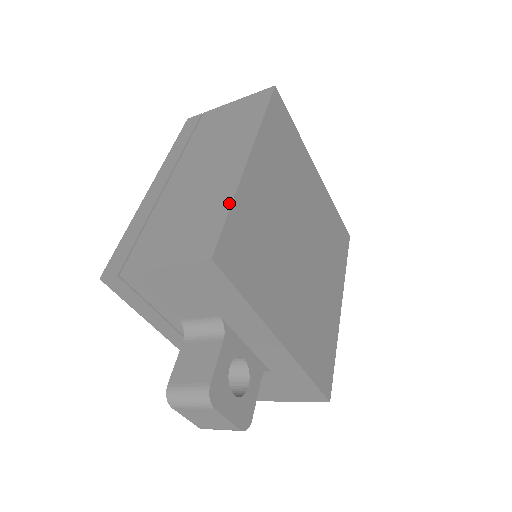
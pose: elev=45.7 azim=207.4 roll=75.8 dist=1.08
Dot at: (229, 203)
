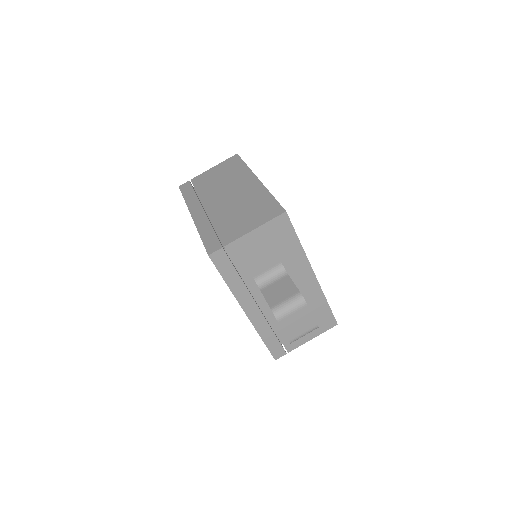
Dot at: (269, 194)
